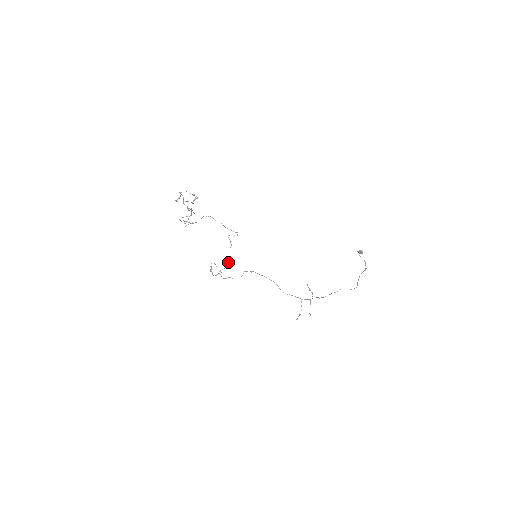
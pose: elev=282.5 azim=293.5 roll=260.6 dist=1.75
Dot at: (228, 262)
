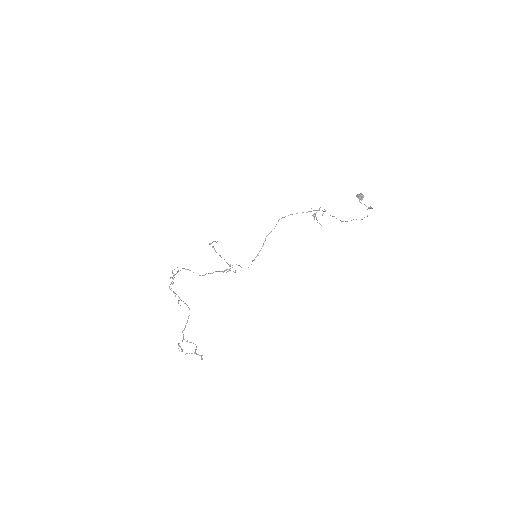
Dot at: occluded
